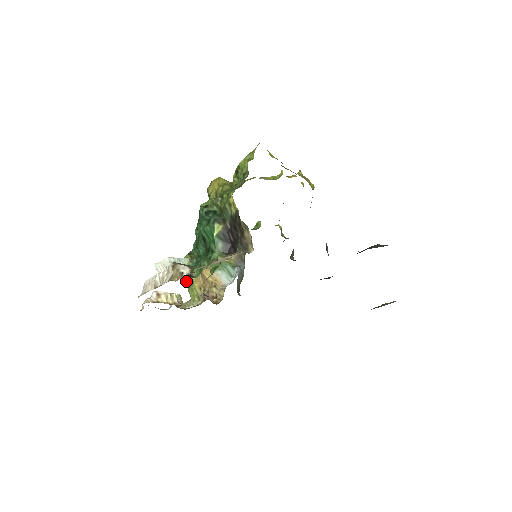
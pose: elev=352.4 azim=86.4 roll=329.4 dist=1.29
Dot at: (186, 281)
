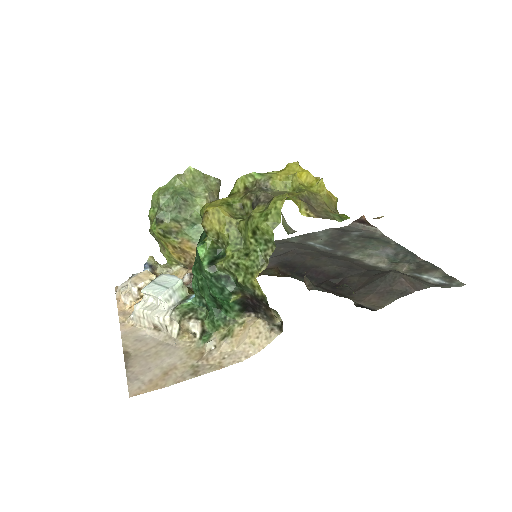
Dot at: occluded
